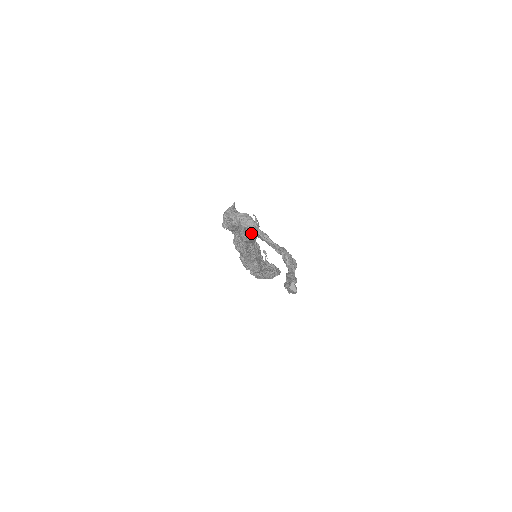
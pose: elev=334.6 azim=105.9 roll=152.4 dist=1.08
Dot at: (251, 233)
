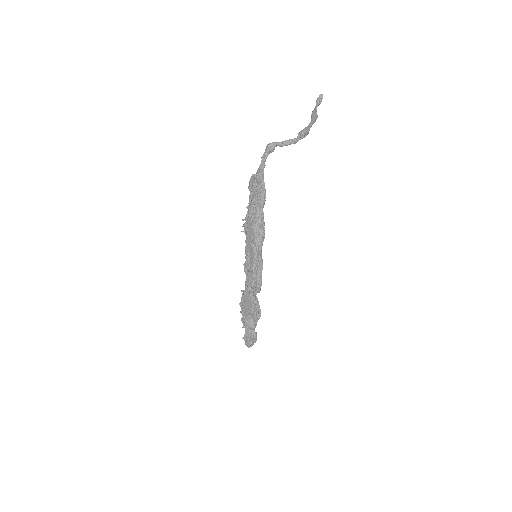
Dot at: (264, 193)
